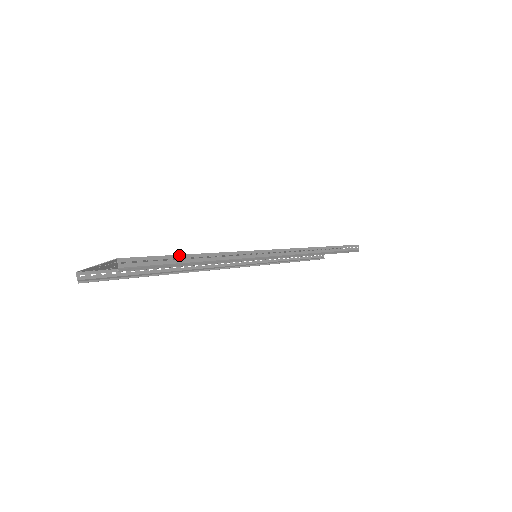
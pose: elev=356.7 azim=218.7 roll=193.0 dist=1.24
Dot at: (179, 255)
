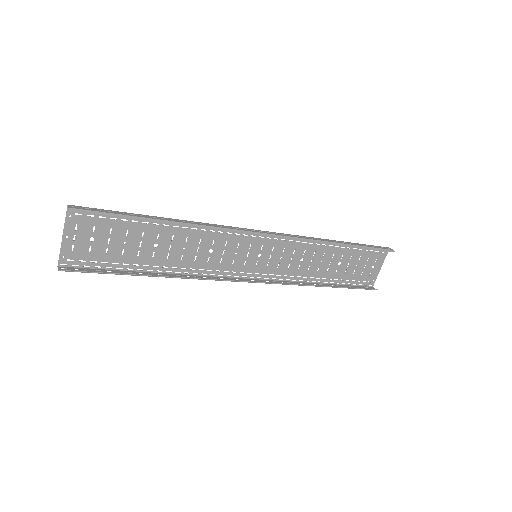
Dot at: (137, 214)
